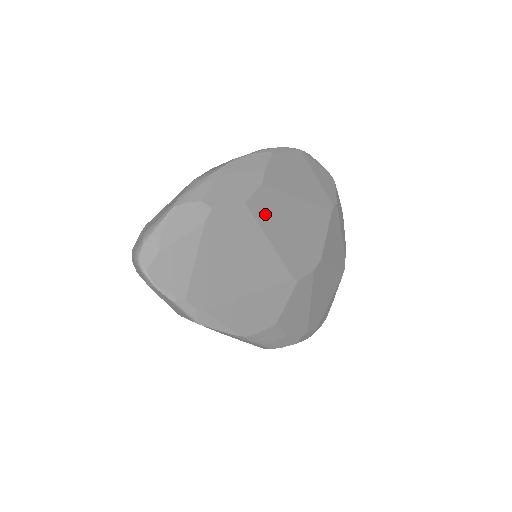
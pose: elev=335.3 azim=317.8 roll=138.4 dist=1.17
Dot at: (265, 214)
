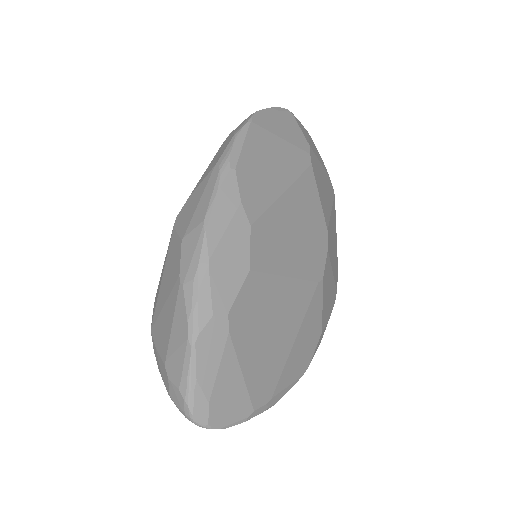
Dot at: (269, 255)
